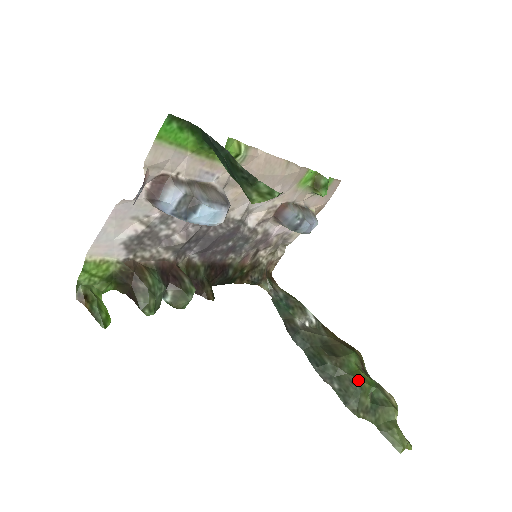
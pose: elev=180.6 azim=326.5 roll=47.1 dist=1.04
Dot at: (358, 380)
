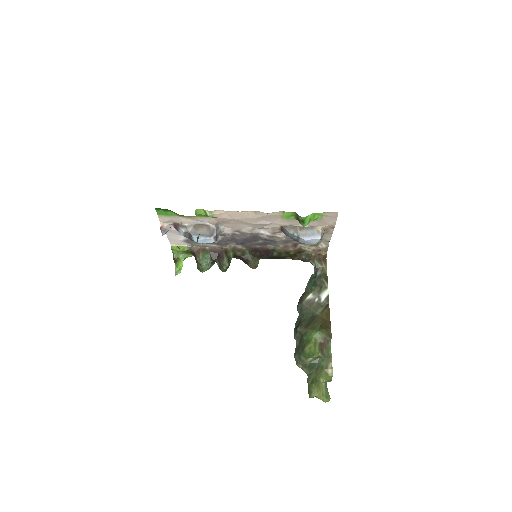
Dot at: (304, 347)
